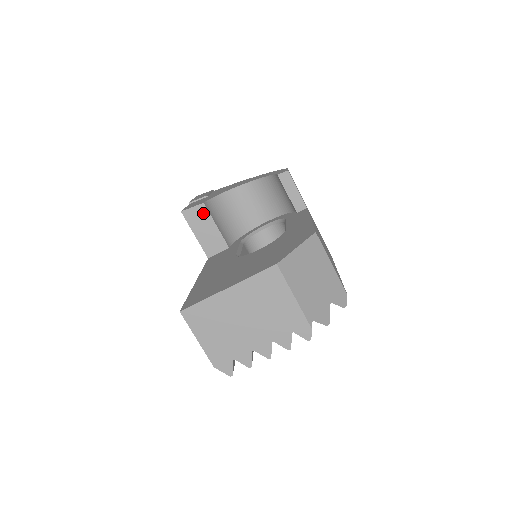
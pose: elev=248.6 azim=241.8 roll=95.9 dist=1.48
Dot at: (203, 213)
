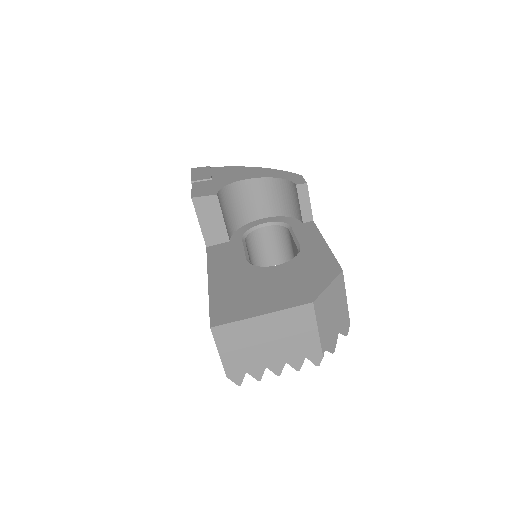
Dot at: (214, 204)
